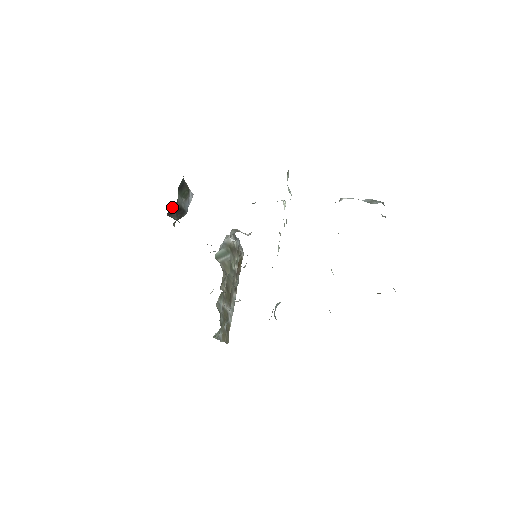
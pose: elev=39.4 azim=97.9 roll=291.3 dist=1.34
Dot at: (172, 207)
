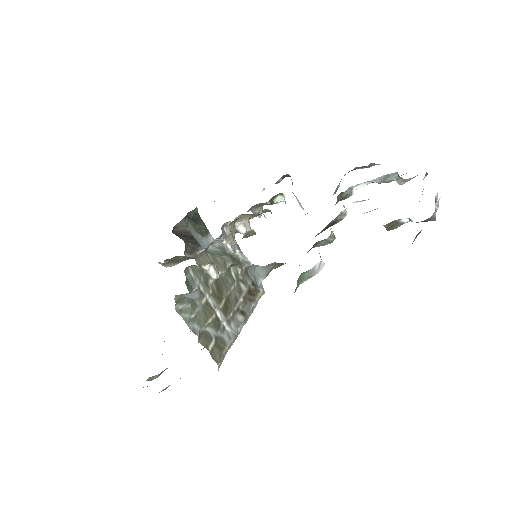
Dot at: (179, 228)
